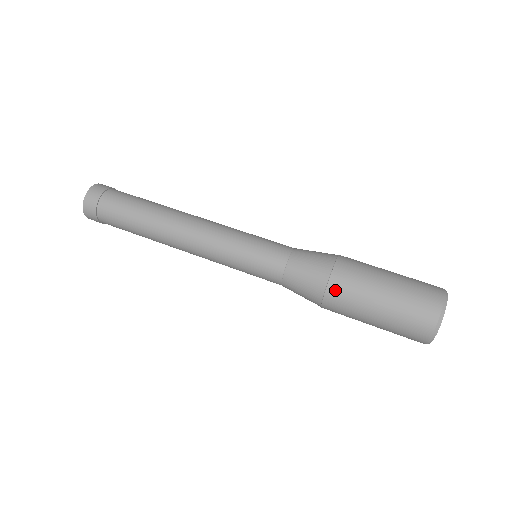
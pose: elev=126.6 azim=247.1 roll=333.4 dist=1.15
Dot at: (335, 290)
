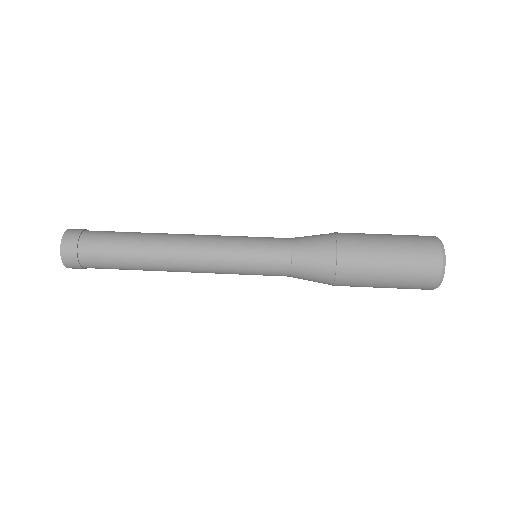
Dot at: (344, 278)
